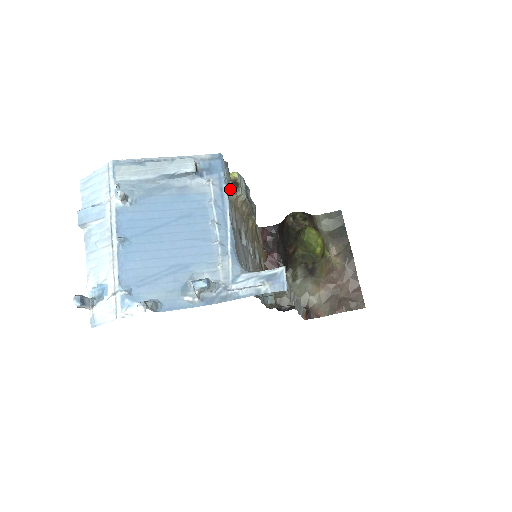
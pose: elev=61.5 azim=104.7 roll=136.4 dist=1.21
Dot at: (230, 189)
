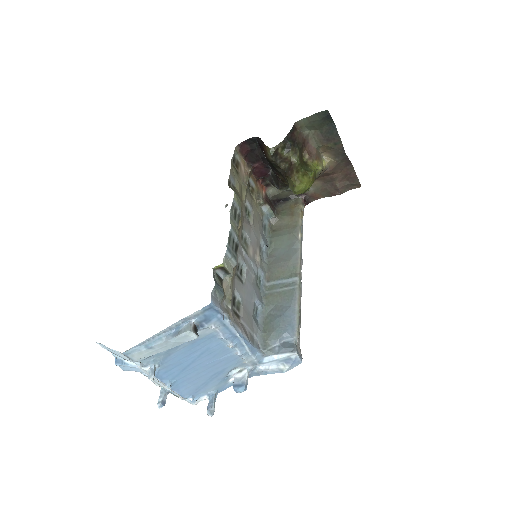
Dot at: (223, 285)
